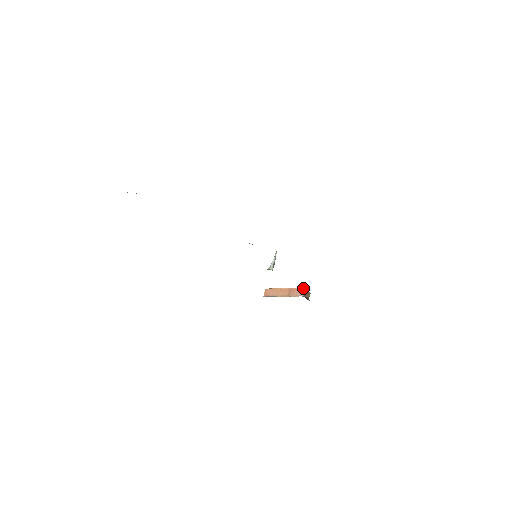
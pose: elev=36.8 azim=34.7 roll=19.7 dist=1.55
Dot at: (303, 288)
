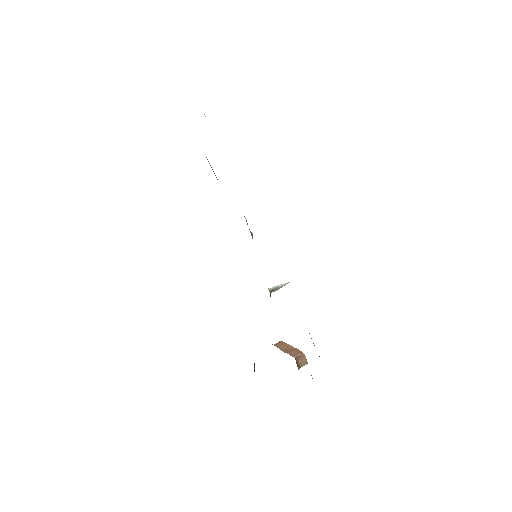
Dot at: occluded
